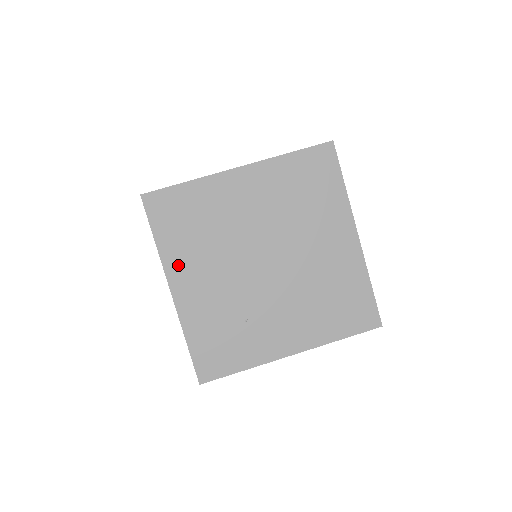
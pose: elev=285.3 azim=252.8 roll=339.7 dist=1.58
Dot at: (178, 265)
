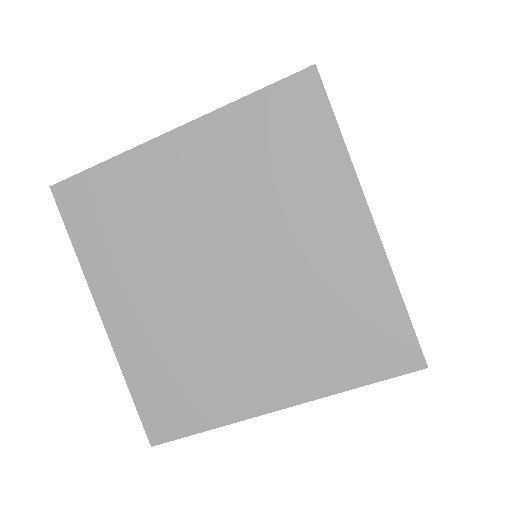
Dot at: occluded
